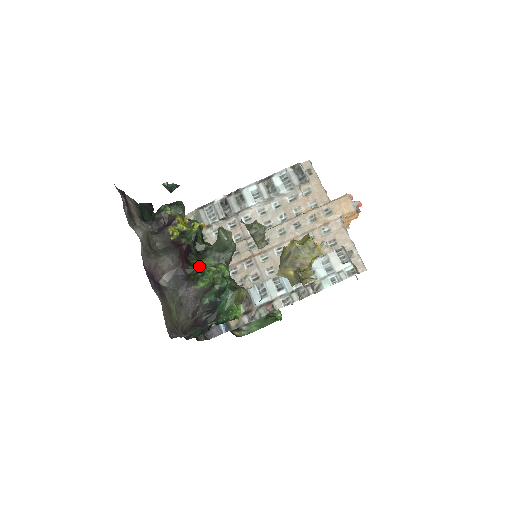
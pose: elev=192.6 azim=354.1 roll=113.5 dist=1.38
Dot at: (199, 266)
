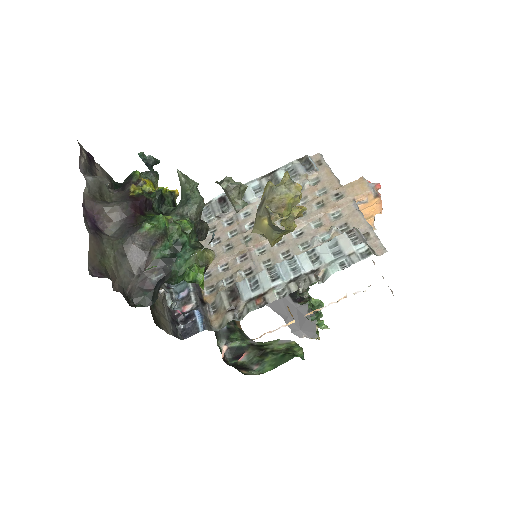
Dot at: occluded
